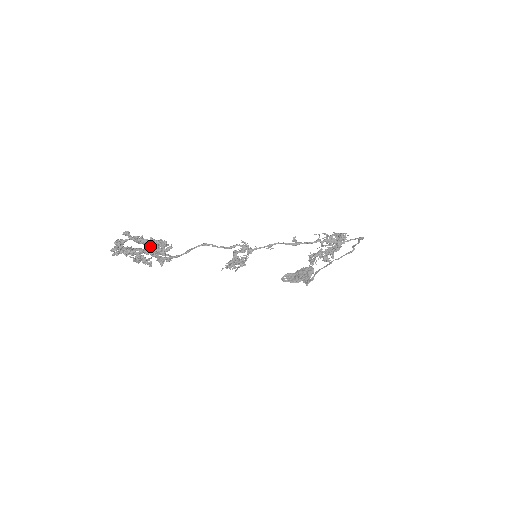
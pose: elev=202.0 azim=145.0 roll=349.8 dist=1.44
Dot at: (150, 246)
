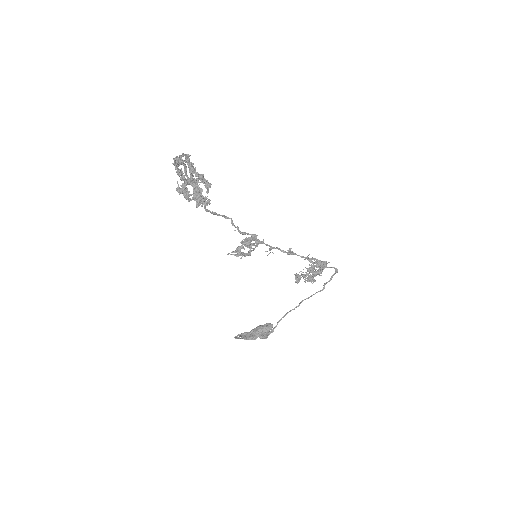
Dot at: (200, 178)
